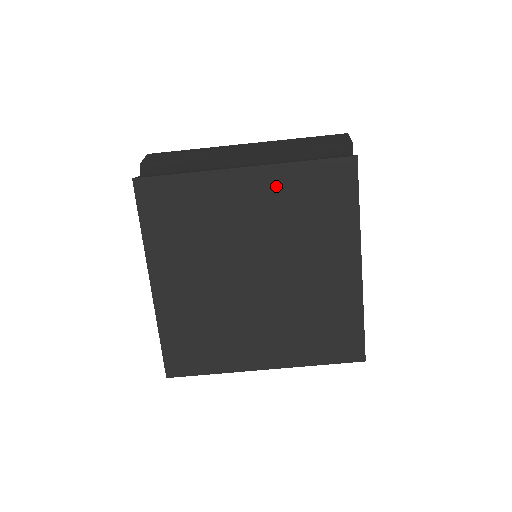
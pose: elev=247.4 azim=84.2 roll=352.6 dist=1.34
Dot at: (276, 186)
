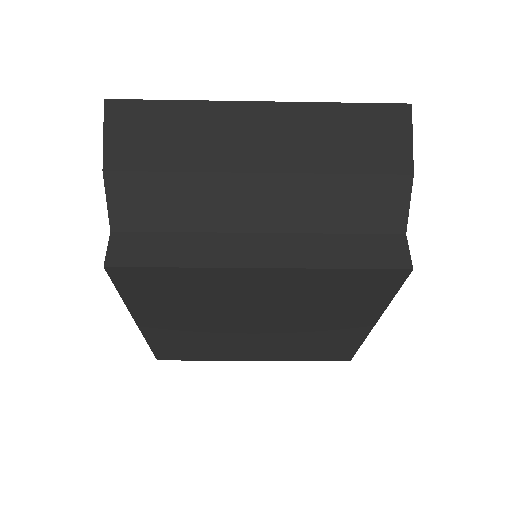
Dot at: (298, 282)
